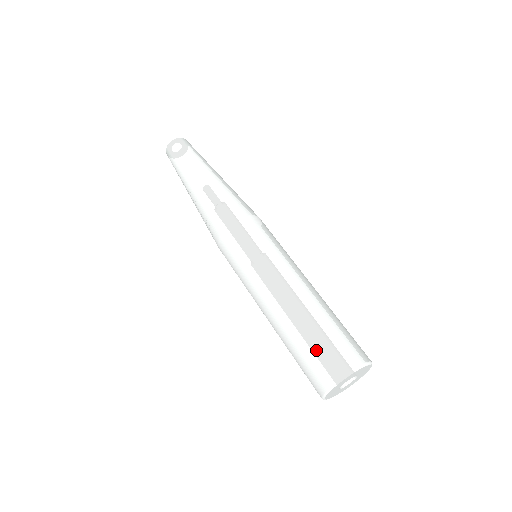
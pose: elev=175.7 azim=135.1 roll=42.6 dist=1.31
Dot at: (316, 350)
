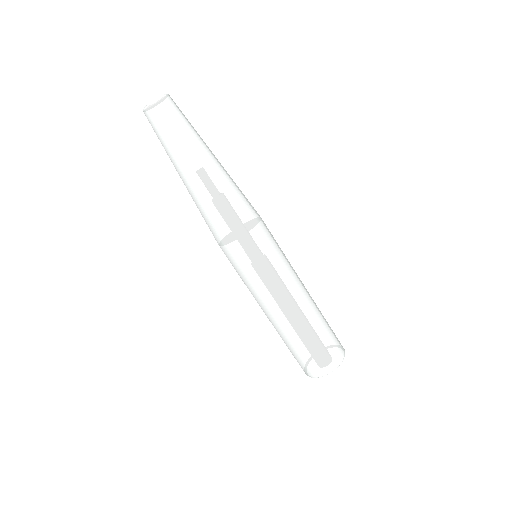
Dot at: (319, 350)
